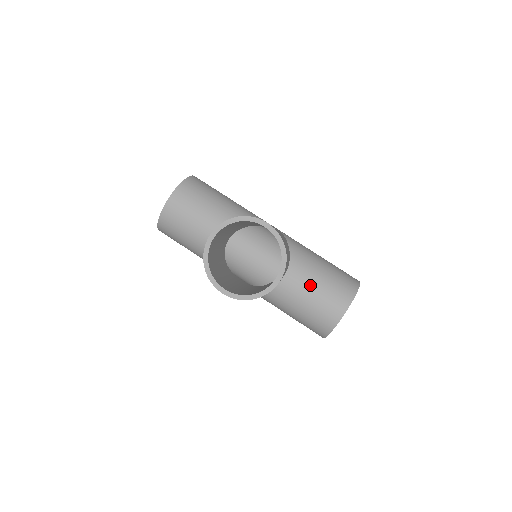
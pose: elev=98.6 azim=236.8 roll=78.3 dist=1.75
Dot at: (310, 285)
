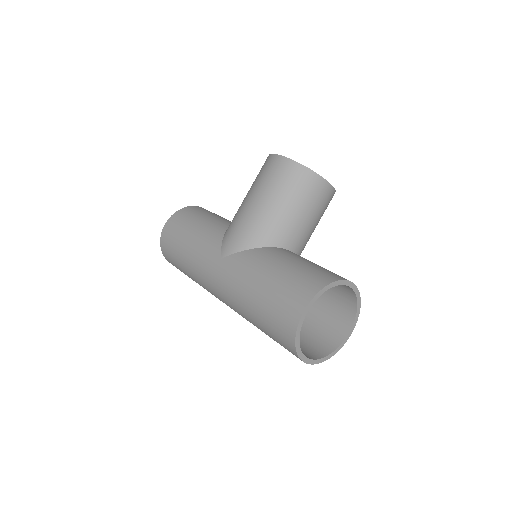
Dot at: occluded
